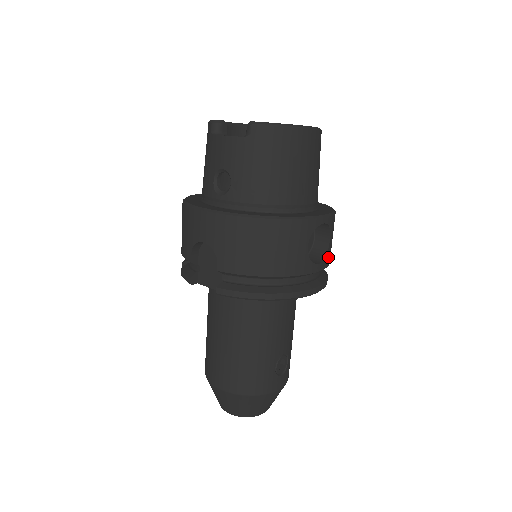
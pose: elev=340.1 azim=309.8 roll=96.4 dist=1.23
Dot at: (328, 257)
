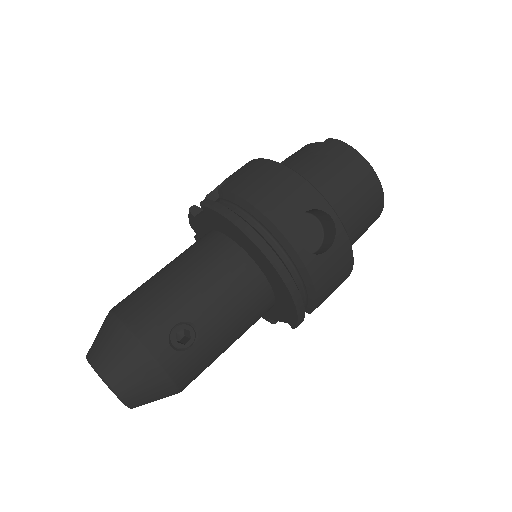
Dot at: (316, 264)
